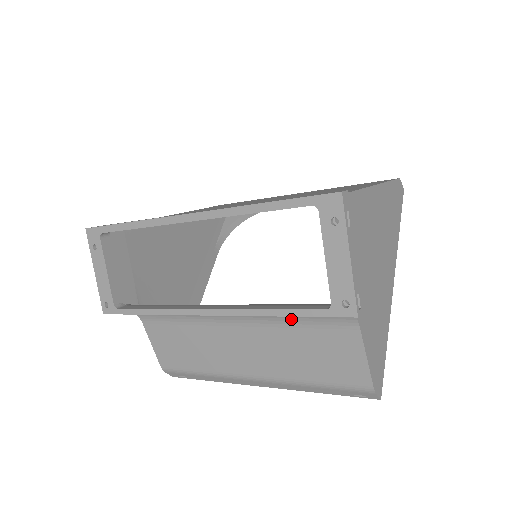
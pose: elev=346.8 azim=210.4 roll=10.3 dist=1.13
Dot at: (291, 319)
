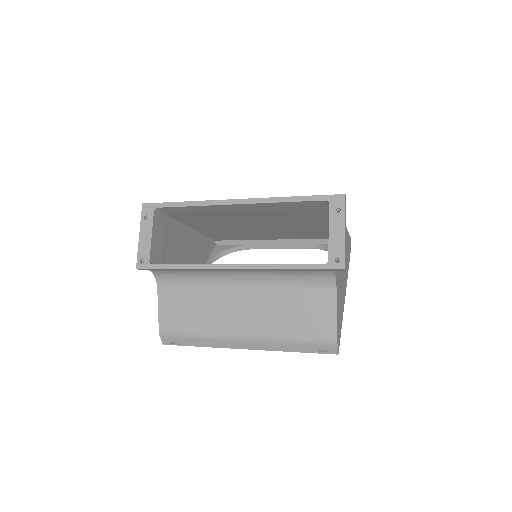
Dot at: (289, 284)
